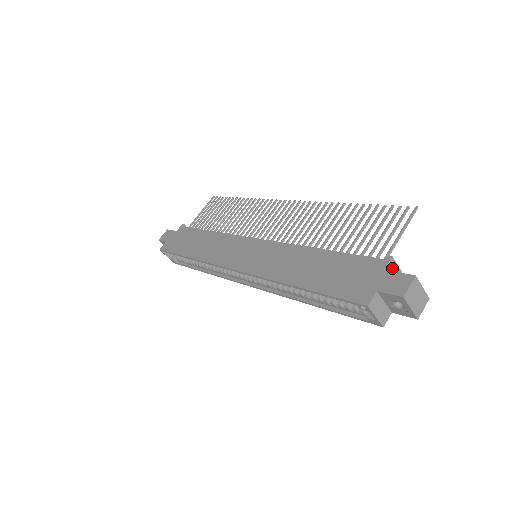
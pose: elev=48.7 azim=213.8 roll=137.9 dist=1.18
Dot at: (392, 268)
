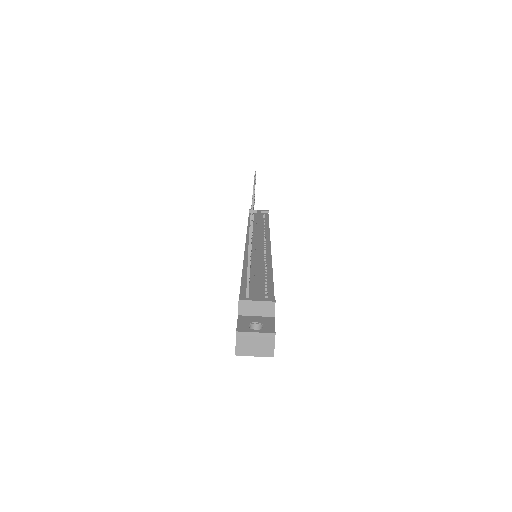
Dot at: (247, 307)
